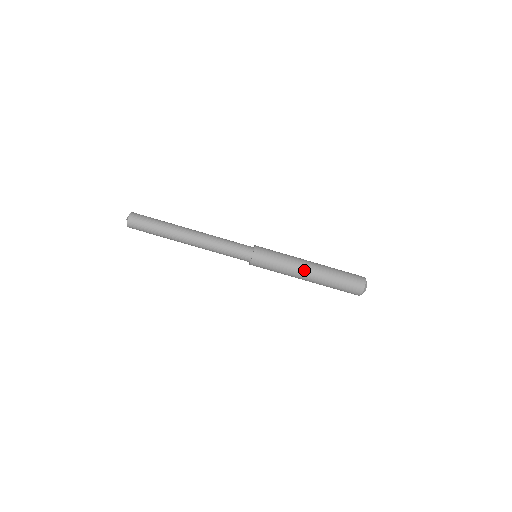
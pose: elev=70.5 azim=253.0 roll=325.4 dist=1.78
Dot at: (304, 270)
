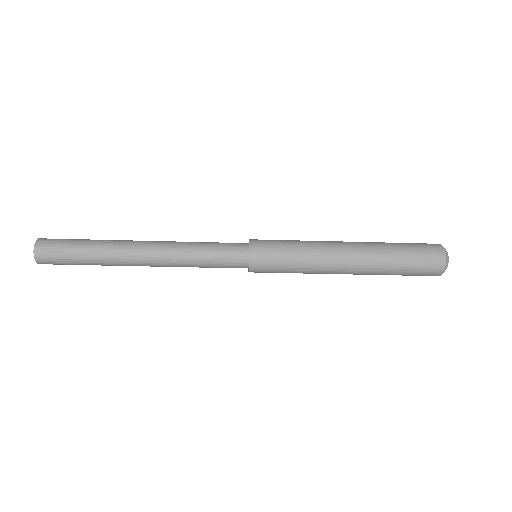
Dot at: occluded
